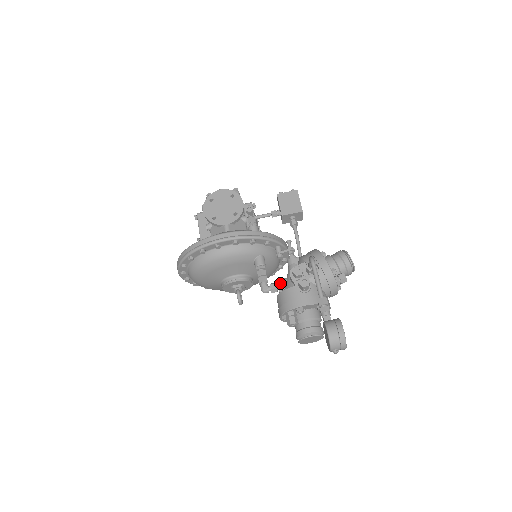
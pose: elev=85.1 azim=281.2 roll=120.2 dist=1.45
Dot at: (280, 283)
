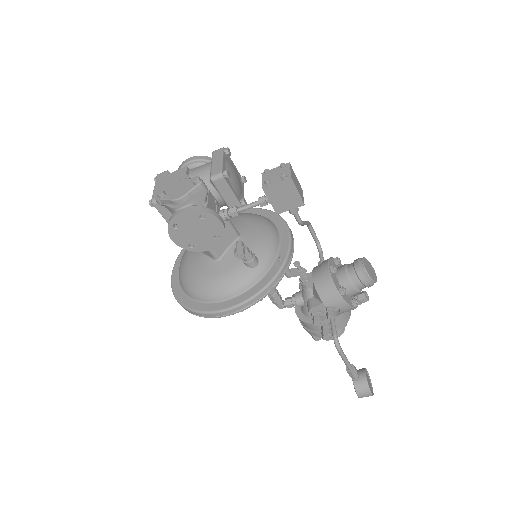
Dot at: (296, 304)
